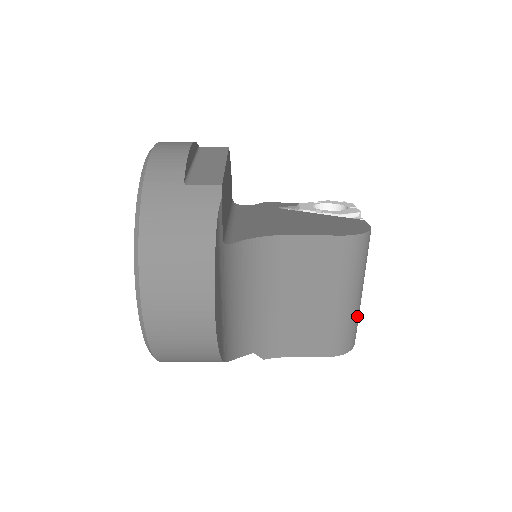
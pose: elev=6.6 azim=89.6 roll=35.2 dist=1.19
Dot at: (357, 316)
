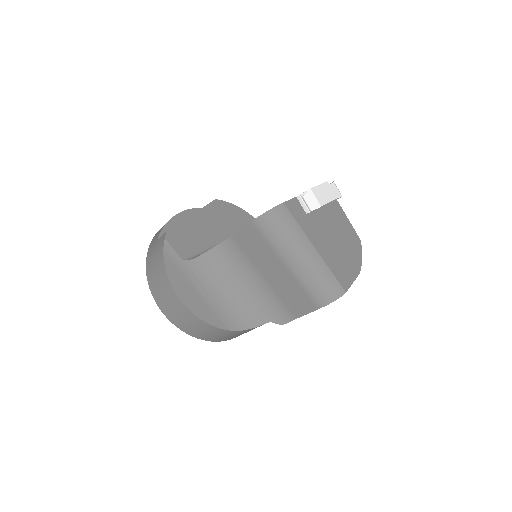
Dot at: (322, 269)
